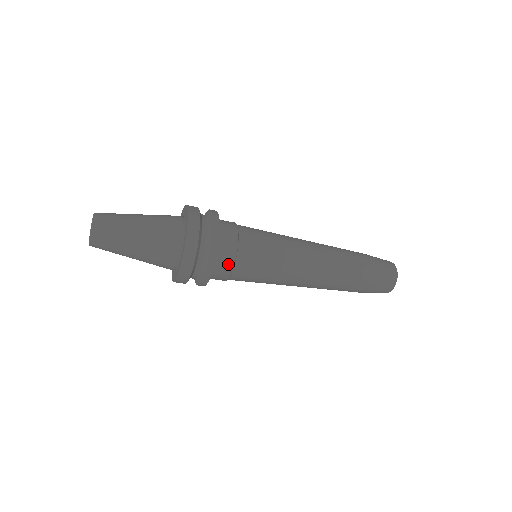
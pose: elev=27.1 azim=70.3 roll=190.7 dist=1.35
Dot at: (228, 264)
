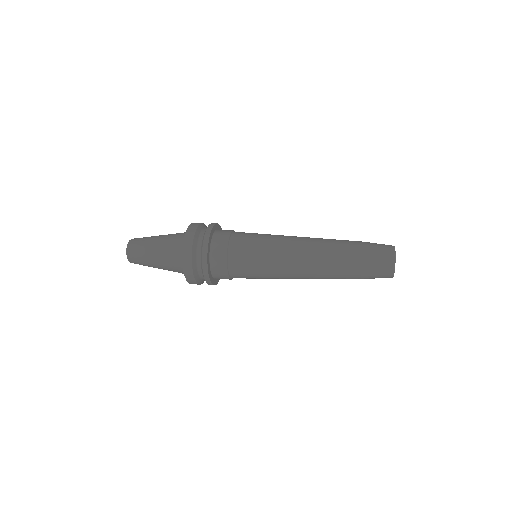
Dot at: occluded
